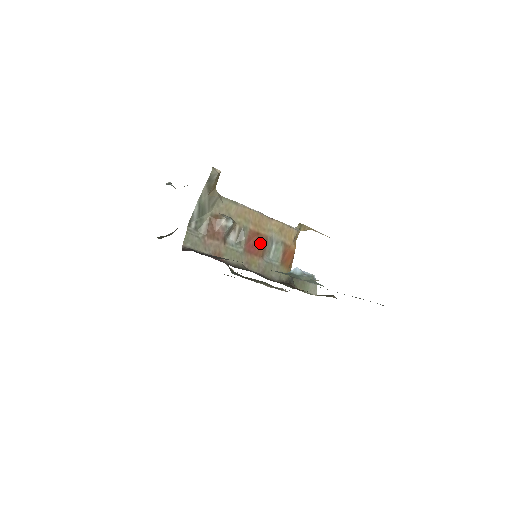
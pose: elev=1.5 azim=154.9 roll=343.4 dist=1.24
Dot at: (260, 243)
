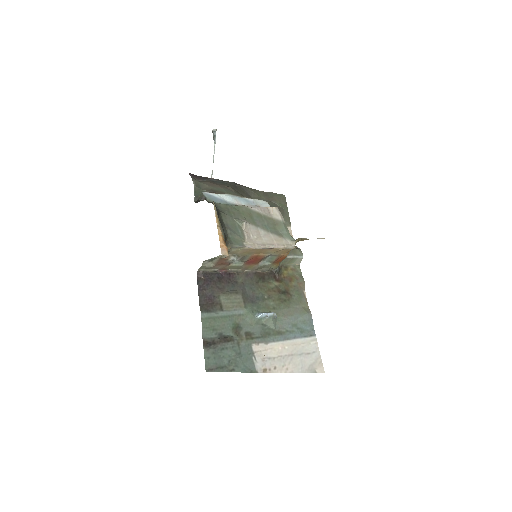
Dot at: (258, 260)
